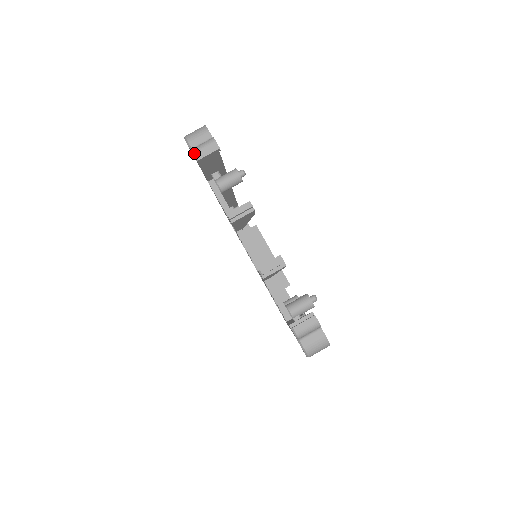
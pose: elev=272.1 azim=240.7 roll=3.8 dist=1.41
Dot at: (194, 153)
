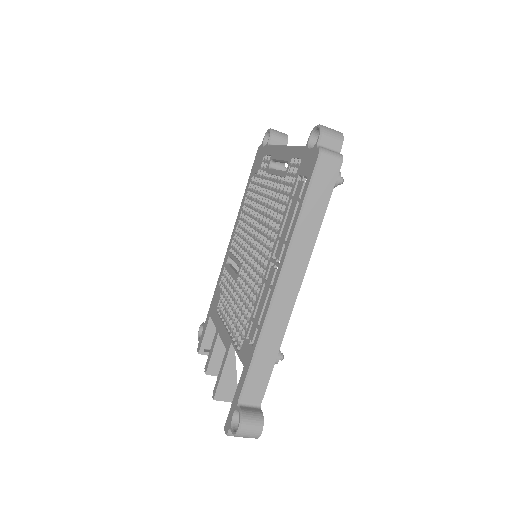
Dot at: occluded
